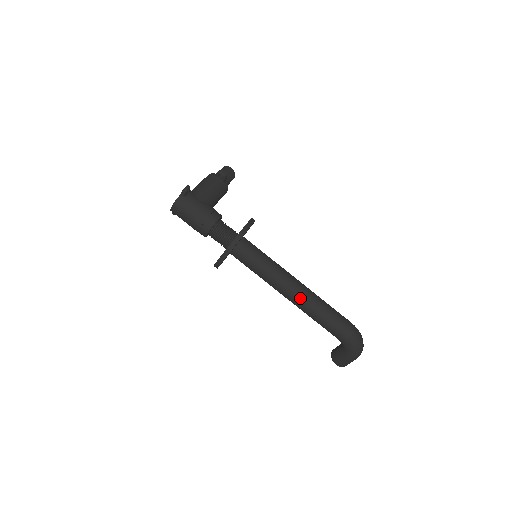
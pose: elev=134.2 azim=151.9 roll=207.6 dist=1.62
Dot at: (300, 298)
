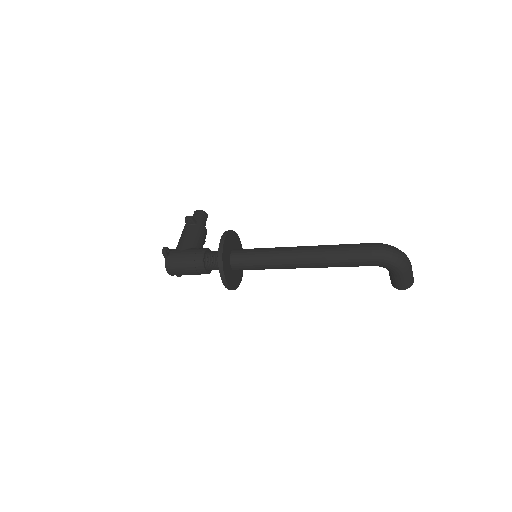
Dot at: (310, 259)
